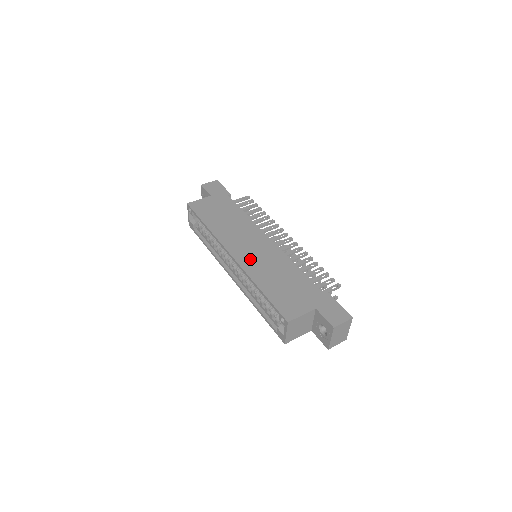
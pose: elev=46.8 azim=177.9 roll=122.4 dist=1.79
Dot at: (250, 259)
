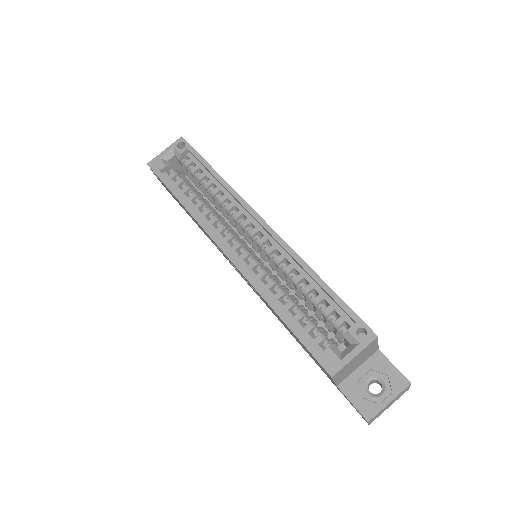
Dot at: occluded
